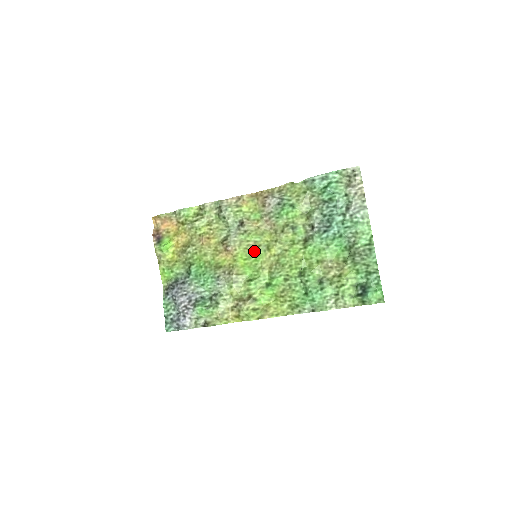
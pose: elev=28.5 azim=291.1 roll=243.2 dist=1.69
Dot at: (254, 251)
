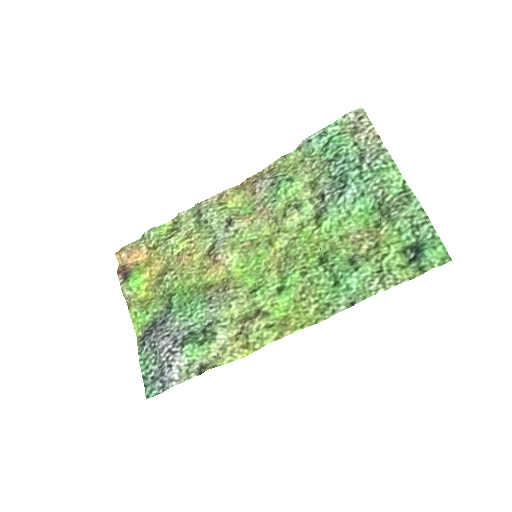
Dot at: (252, 252)
